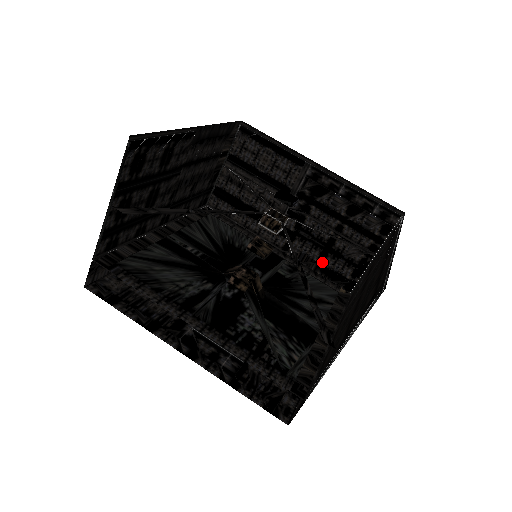
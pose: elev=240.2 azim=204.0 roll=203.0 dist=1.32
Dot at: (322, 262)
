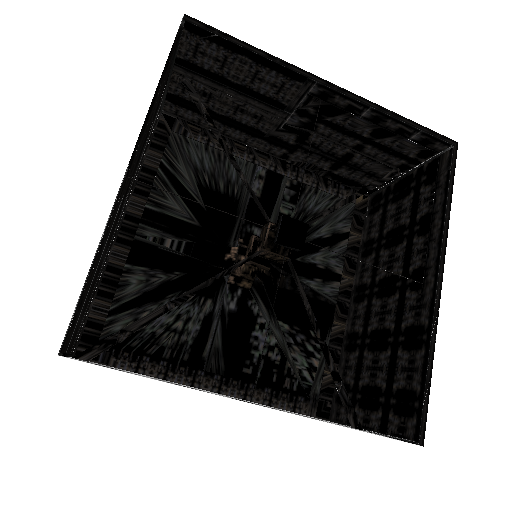
Dot at: (334, 171)
